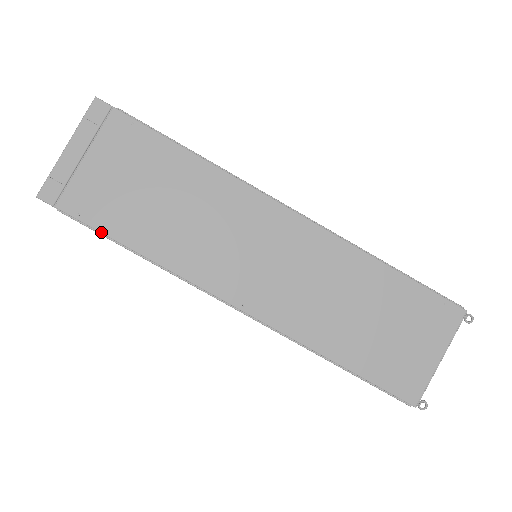
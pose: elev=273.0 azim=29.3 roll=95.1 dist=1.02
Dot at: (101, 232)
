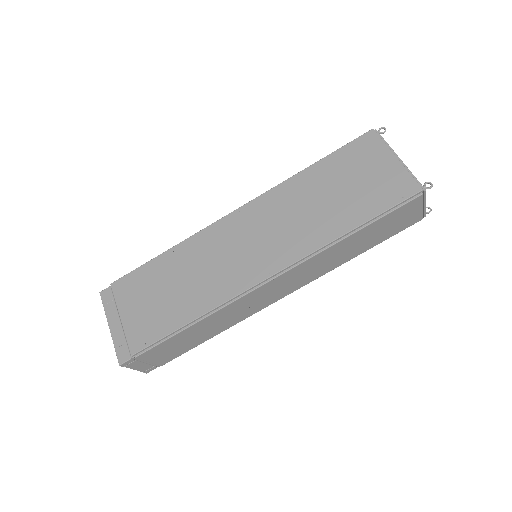
Dot at: (164, 337)
